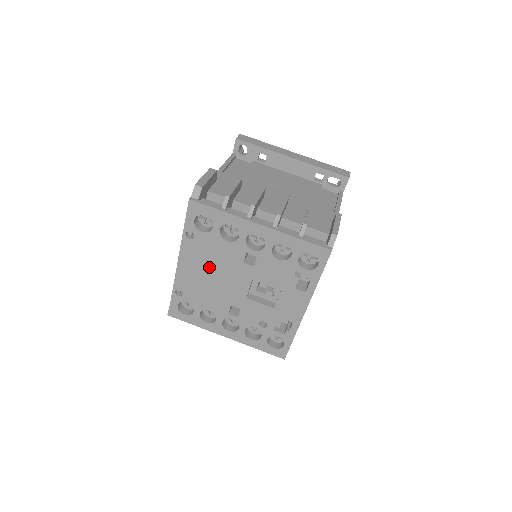
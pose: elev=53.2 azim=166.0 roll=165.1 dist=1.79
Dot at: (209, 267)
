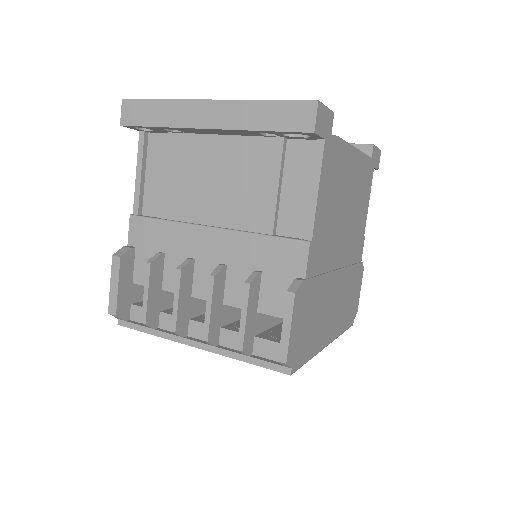
Dot at: occluded
